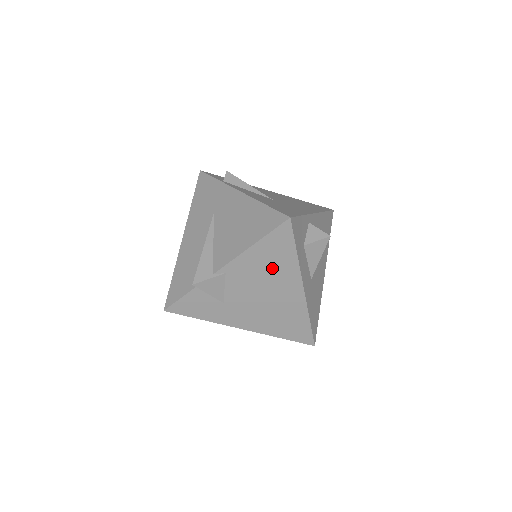
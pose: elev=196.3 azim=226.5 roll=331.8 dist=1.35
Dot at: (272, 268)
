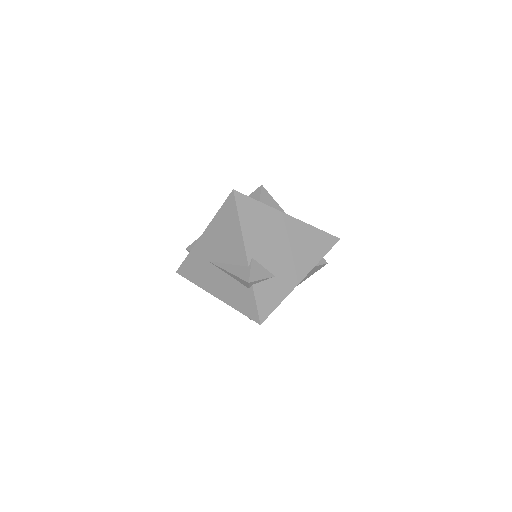
Dot at: (264, 225)
